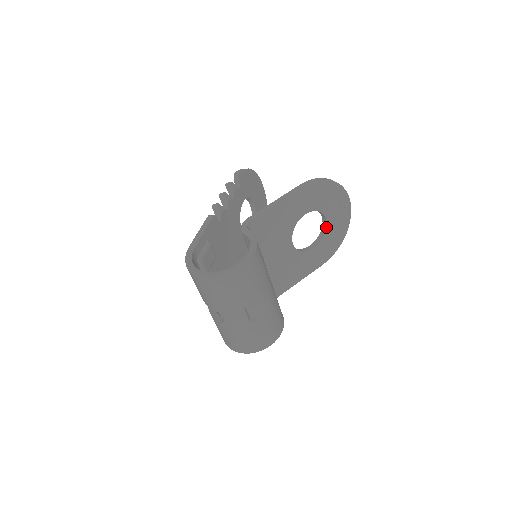
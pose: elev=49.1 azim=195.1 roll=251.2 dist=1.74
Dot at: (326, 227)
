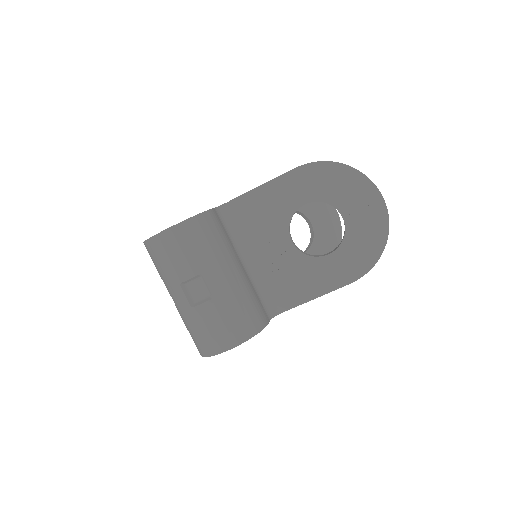
Dot at: (345, 227)
